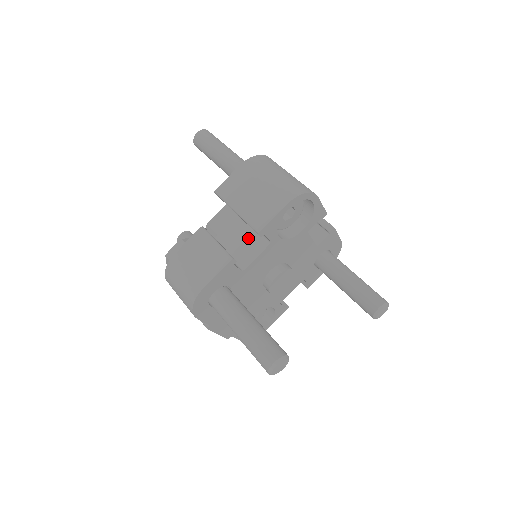
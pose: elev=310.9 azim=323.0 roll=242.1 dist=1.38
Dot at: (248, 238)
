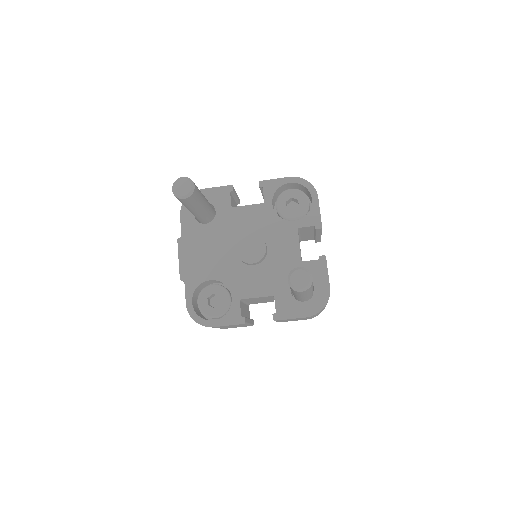
Dot at: occluded
